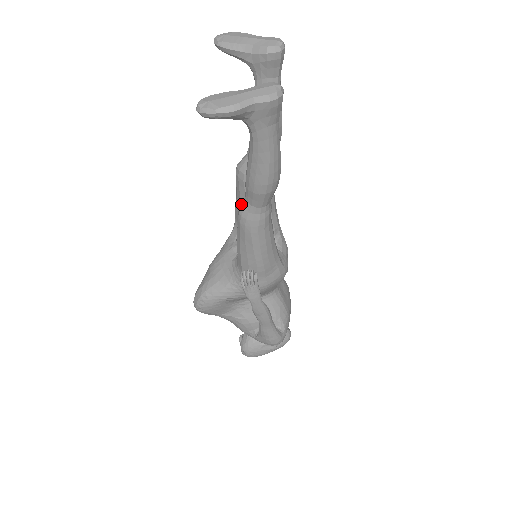
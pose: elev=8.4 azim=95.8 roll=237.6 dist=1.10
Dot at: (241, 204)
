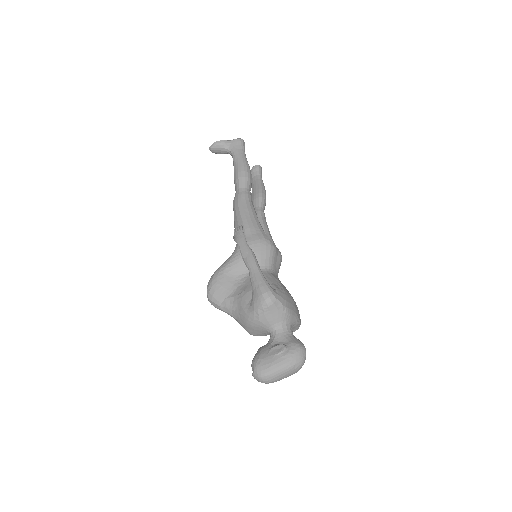
Dot at: occluded
